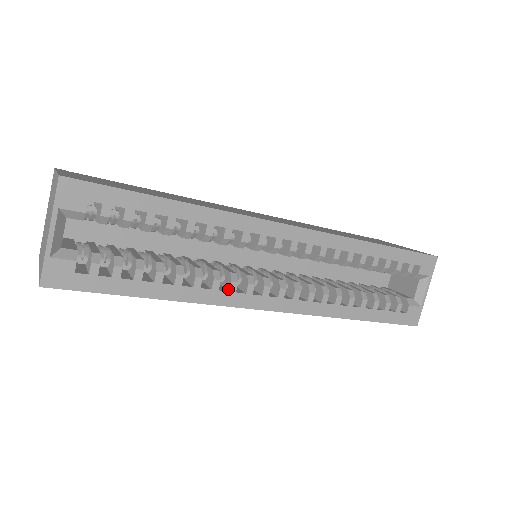
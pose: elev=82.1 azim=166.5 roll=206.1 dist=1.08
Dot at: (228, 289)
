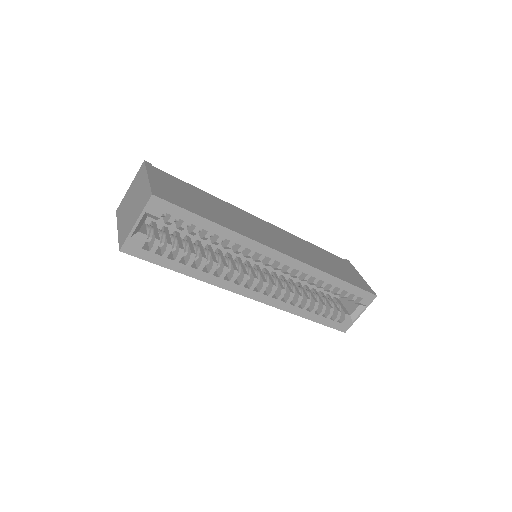
Dot at: (229, 279)
